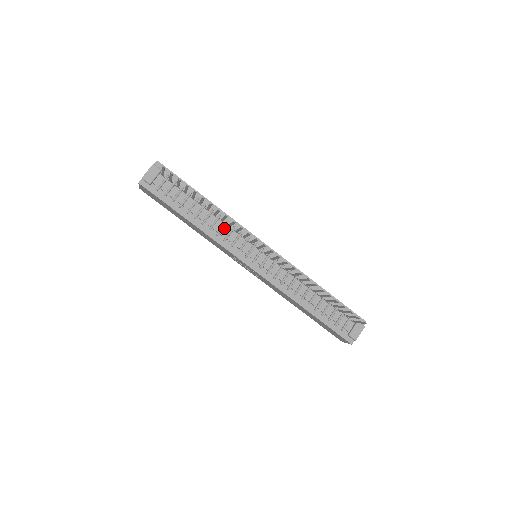
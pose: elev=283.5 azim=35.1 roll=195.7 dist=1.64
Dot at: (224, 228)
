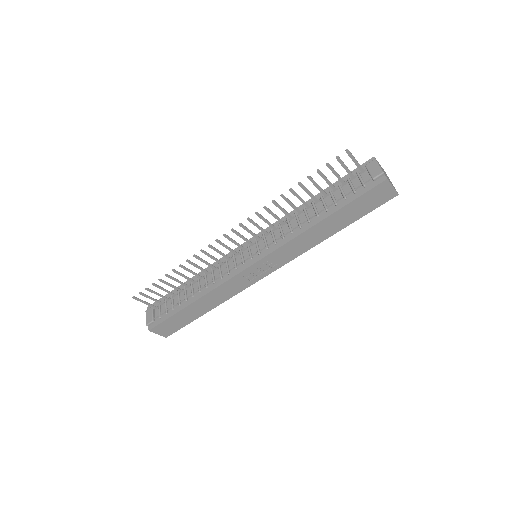
Dot at: (214, 274)
